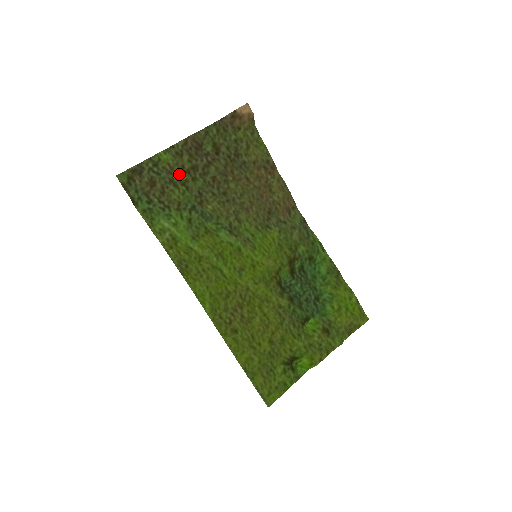
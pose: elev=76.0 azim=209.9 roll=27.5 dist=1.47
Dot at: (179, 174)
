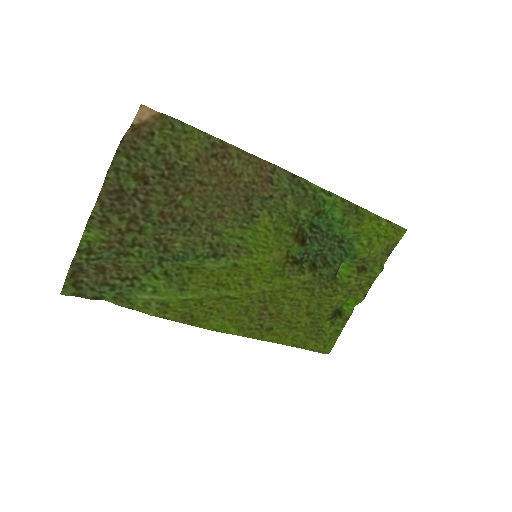
Dot at: (121, 240)
